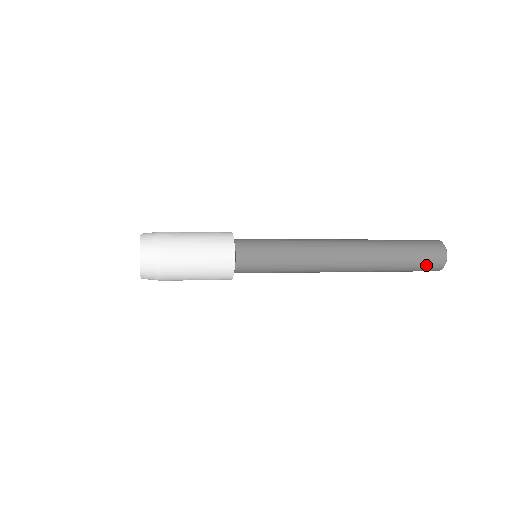
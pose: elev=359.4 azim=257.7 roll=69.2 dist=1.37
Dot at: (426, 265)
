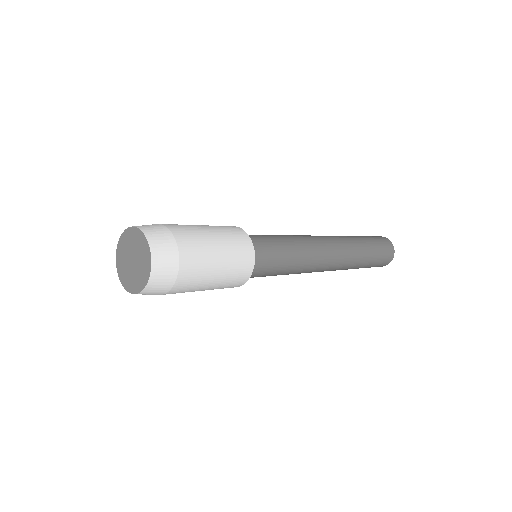
Dot at: (383, 259)
